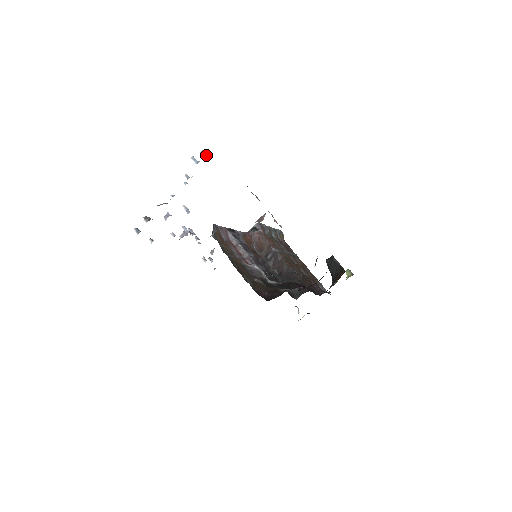
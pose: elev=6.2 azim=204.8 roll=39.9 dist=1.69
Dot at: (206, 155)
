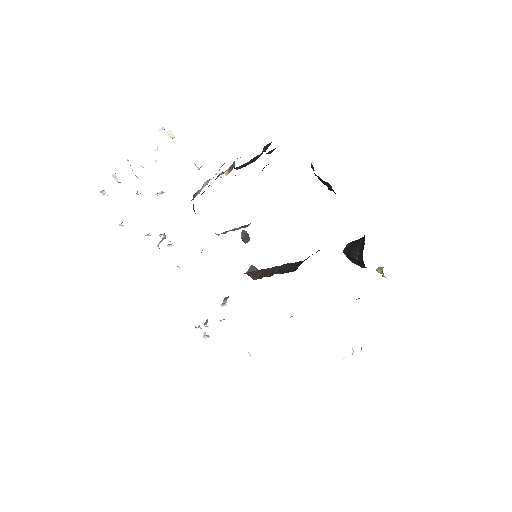
Dot at: occluded
